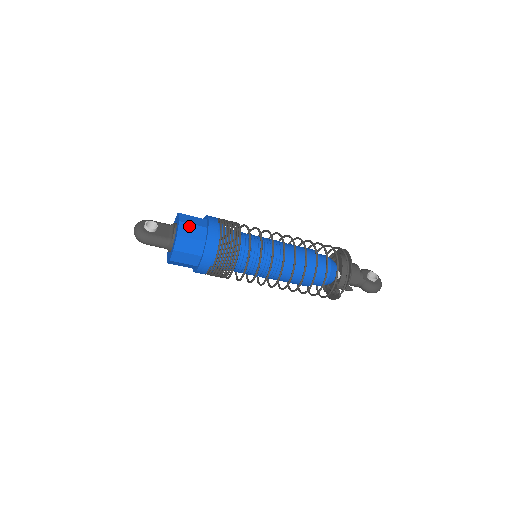
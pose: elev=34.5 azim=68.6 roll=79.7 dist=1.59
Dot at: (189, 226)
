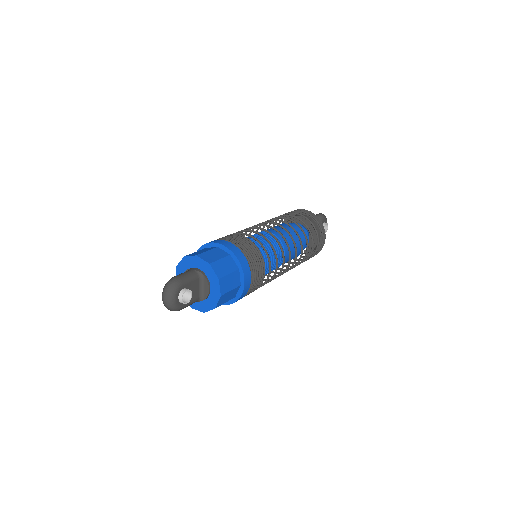
Dot at: (227, 294)
